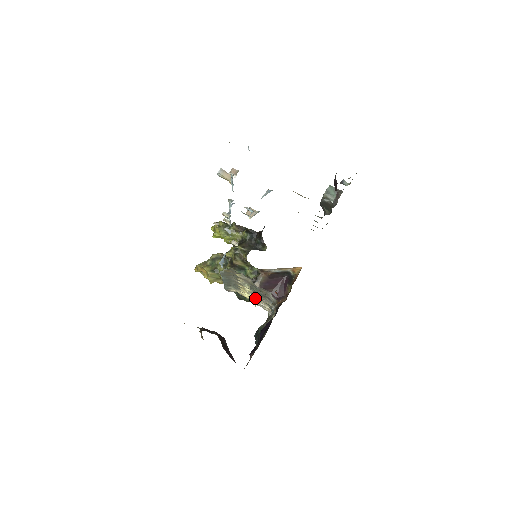
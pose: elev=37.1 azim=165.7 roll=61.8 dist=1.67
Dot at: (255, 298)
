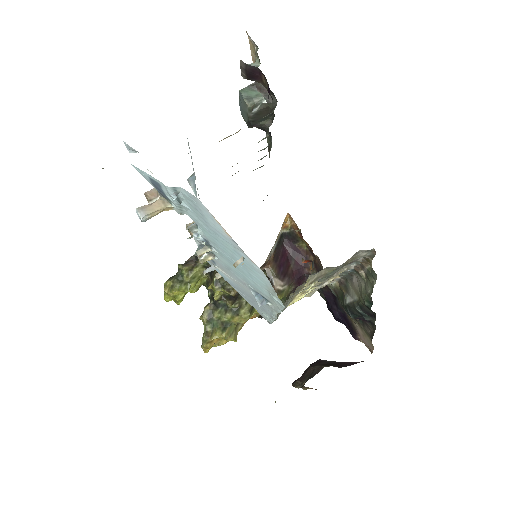
Dot at: (318, 287)
